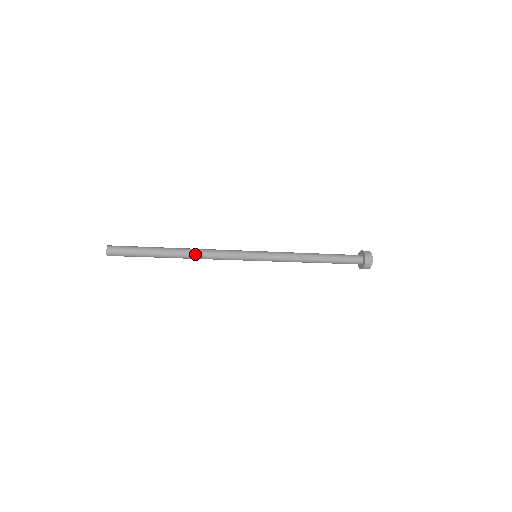
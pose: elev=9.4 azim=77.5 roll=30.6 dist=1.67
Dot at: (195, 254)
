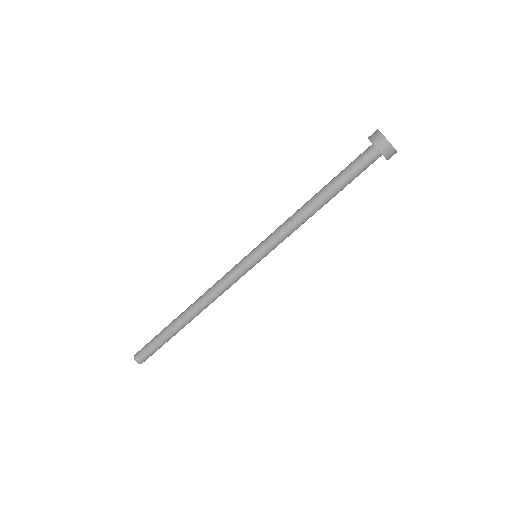
Dot at: (198, 303)
